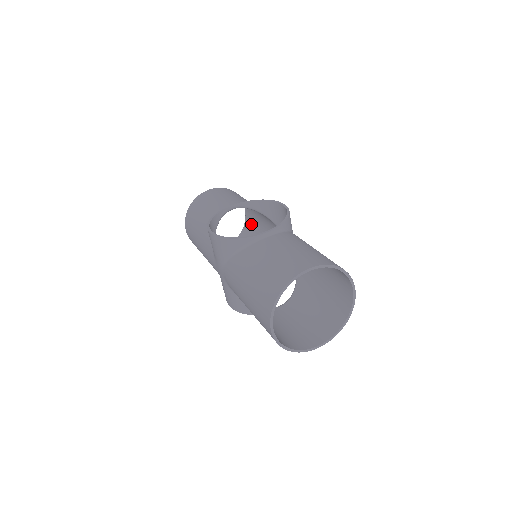
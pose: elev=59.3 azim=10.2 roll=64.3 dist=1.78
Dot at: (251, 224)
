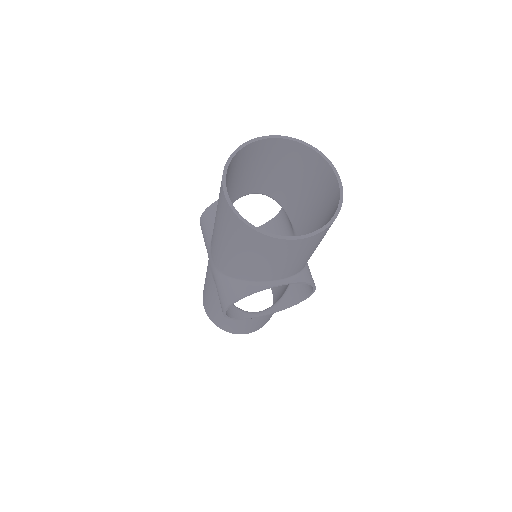
Dot at: (276, 296)
